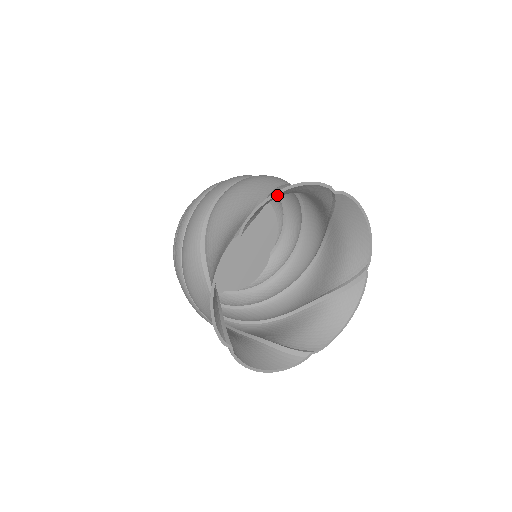
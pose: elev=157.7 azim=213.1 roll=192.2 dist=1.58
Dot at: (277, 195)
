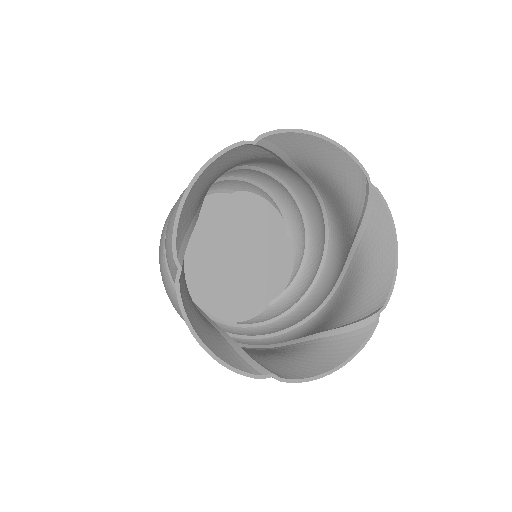
Dot at: (189, 198)
